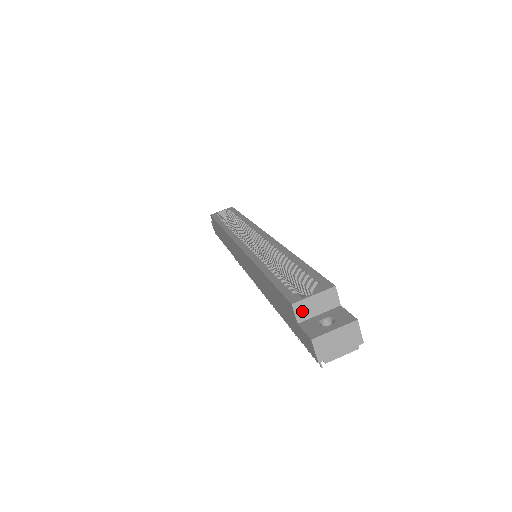
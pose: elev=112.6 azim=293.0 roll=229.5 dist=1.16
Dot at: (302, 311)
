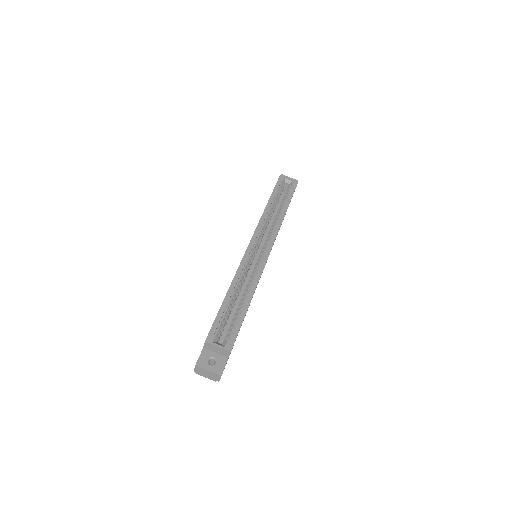
Dot at: (208, 346)
